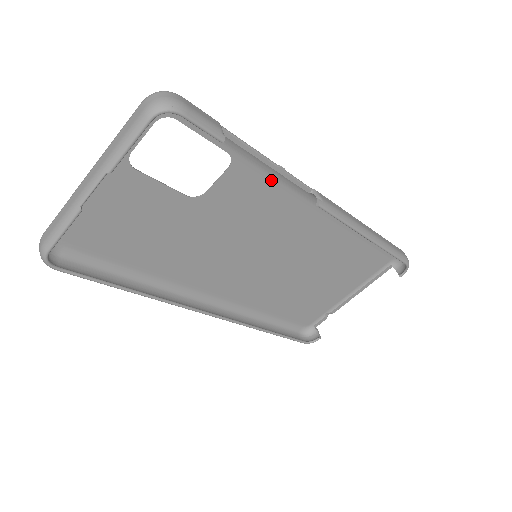
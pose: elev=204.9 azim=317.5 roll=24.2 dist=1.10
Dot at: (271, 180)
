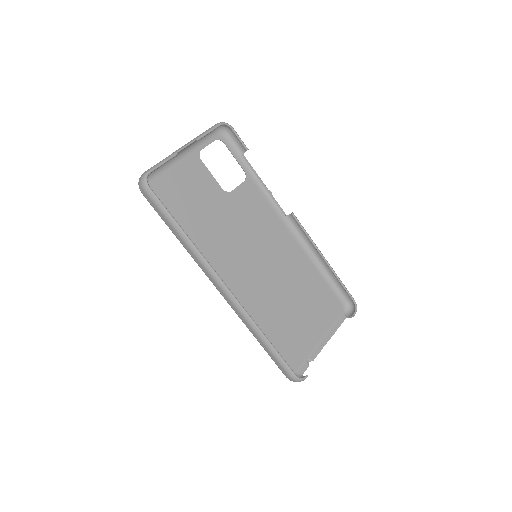
Dot at: (265, 199)
